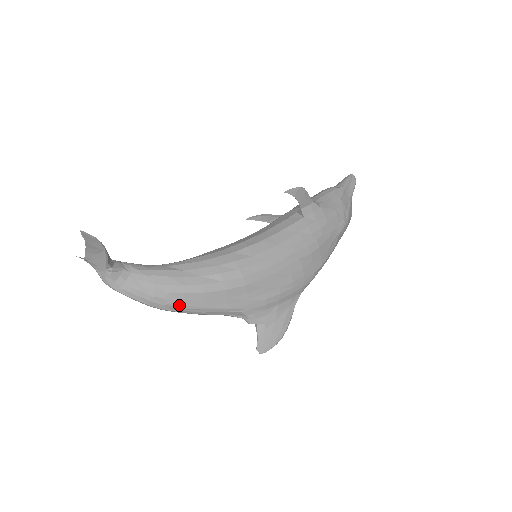
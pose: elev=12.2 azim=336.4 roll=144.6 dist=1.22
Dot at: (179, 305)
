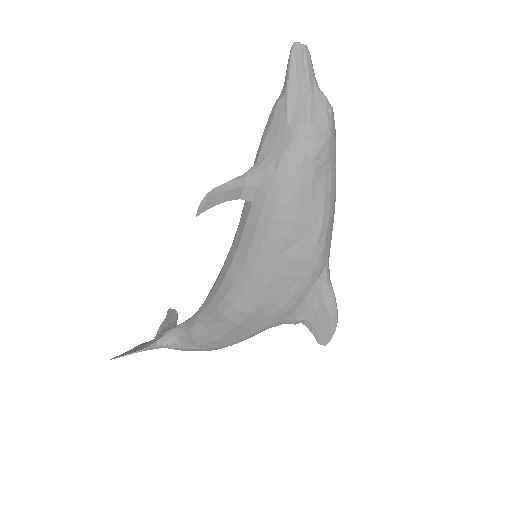
Dot at: (223, 346)
